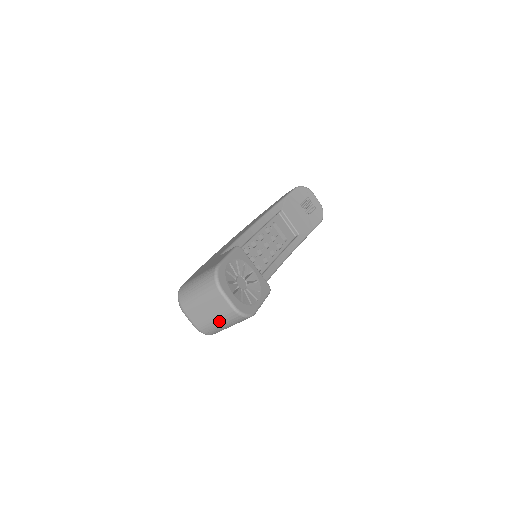
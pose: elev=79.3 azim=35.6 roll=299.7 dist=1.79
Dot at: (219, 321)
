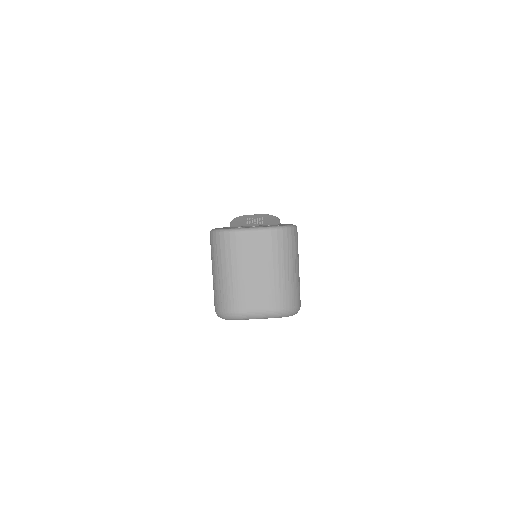
Dot at: (277, 267)
